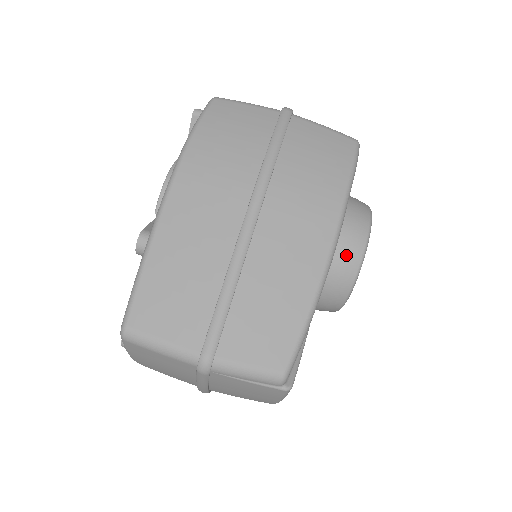
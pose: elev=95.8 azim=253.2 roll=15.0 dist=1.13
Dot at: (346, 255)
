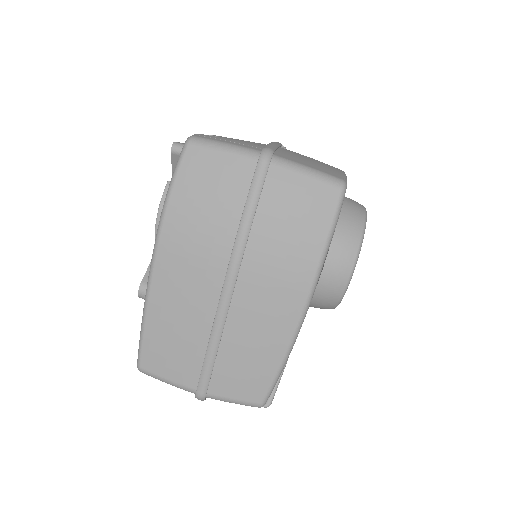
Dot at: (329, 288)
